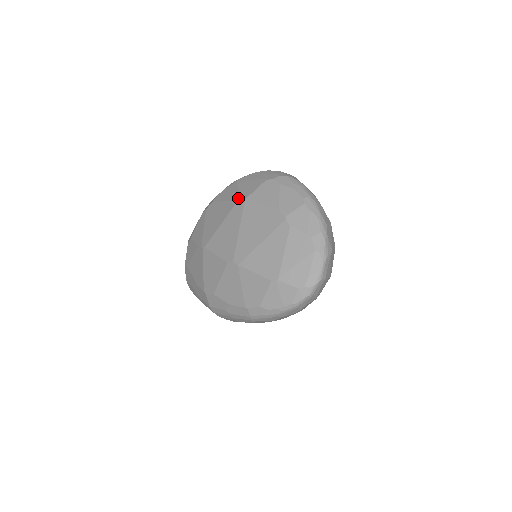
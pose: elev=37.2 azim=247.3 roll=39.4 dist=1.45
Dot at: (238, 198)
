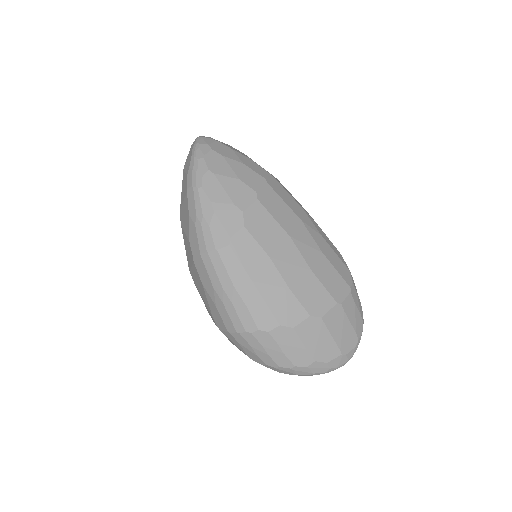
Dot at: occluded
